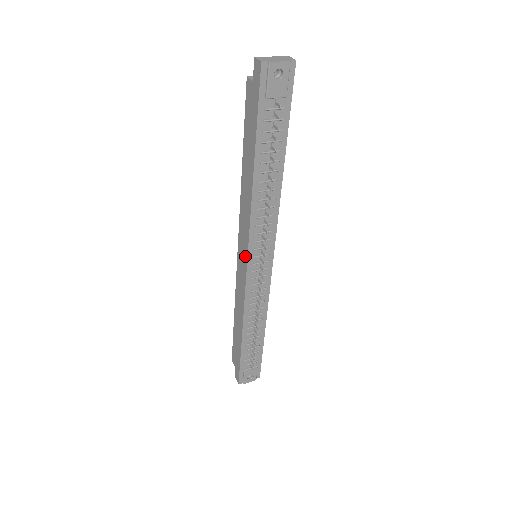
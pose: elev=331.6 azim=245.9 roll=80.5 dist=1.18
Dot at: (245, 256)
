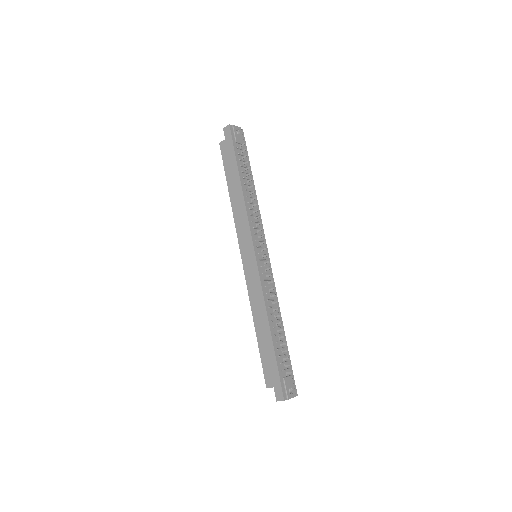
Dot at: (251, 249)
